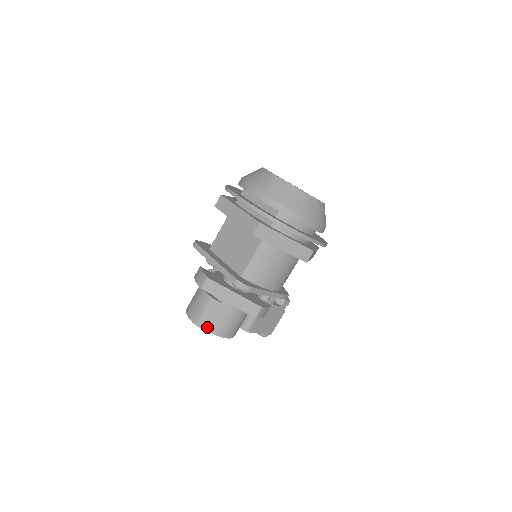
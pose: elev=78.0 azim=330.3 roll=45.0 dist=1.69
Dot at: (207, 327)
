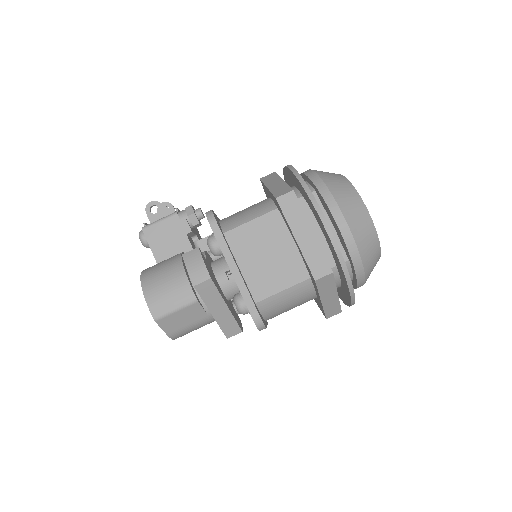
Dot at: (166, 326)
